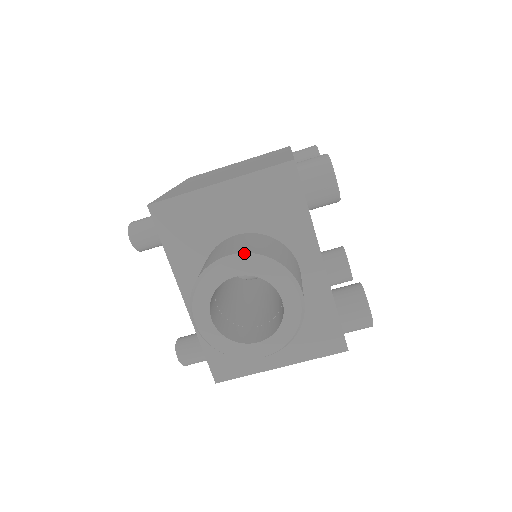
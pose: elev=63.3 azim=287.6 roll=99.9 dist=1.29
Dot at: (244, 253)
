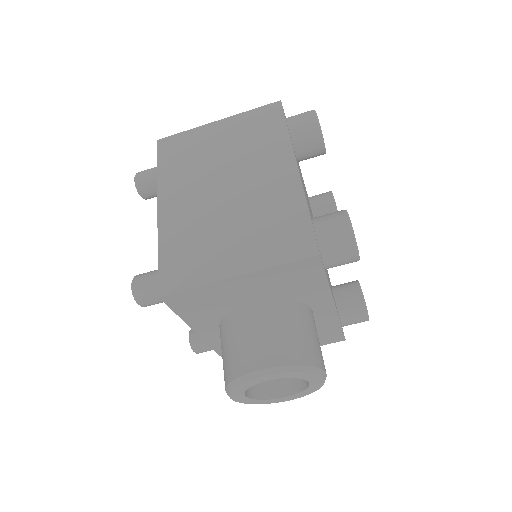
Dot at: (278, 367)
